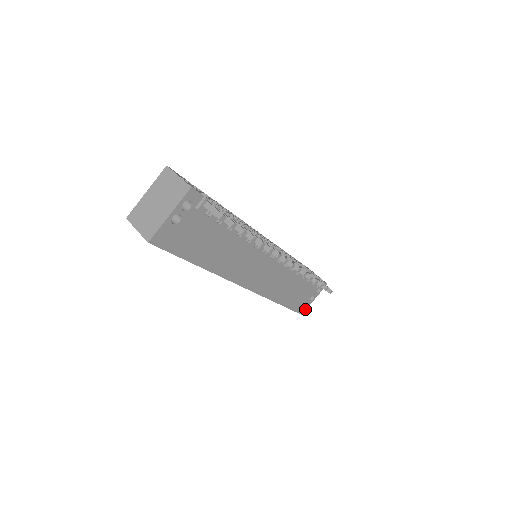
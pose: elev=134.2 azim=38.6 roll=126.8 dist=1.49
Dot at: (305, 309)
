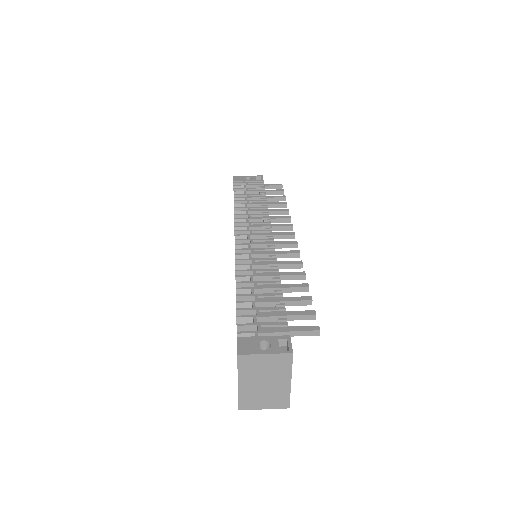
Dot at: occluded
